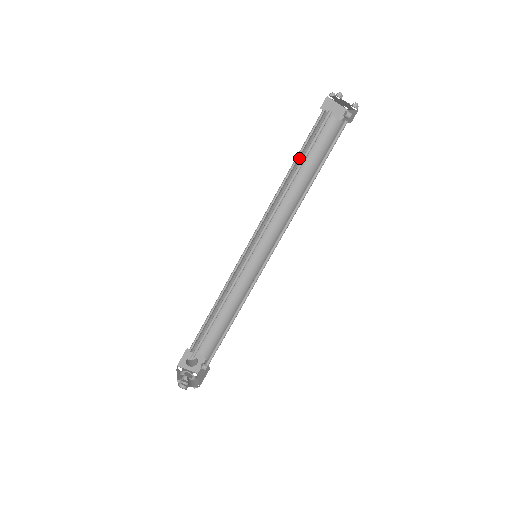
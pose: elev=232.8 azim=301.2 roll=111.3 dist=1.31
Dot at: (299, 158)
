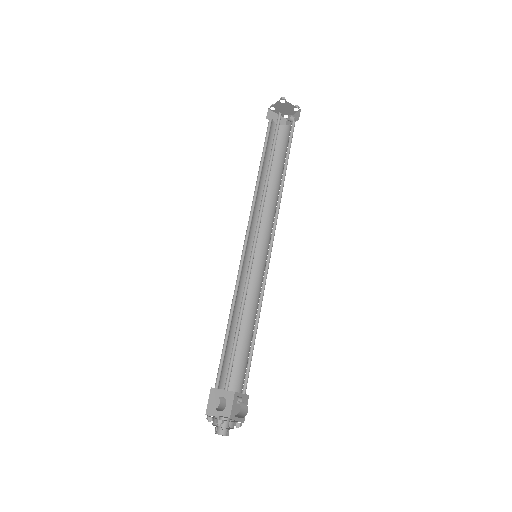
Dot at: (264, 160)
